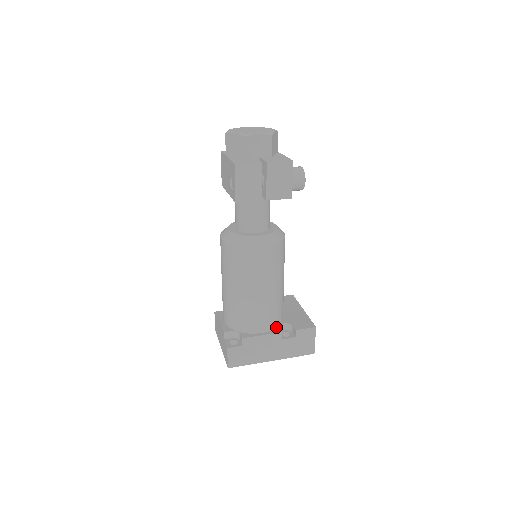
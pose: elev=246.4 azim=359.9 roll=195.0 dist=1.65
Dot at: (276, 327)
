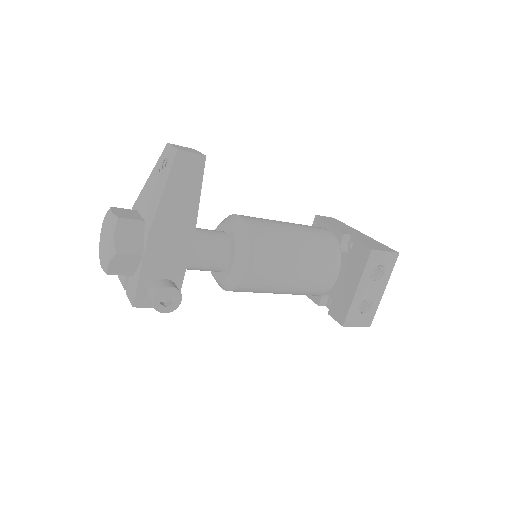
Dot at: (319, 295)
